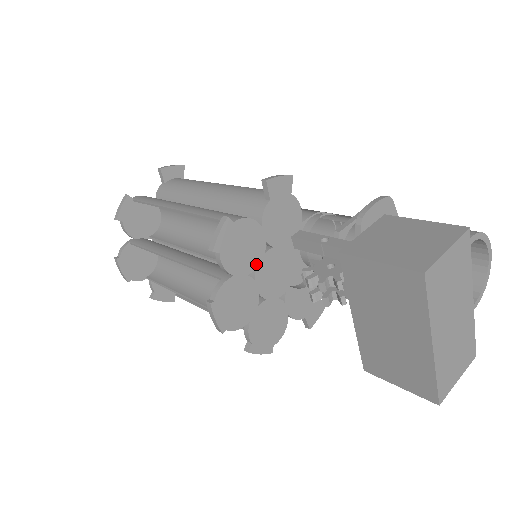
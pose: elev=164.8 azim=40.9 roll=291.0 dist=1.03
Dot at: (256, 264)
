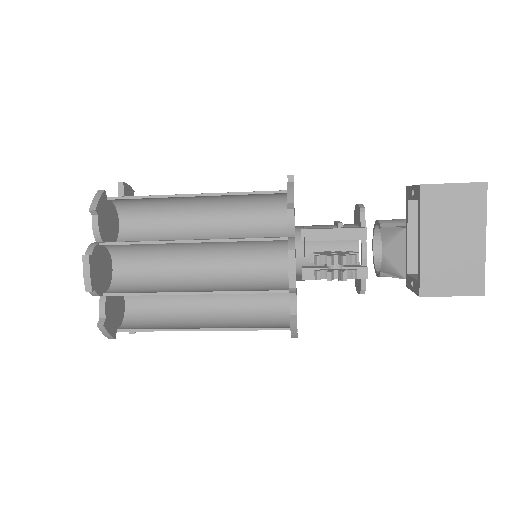
Dot at: occluded
